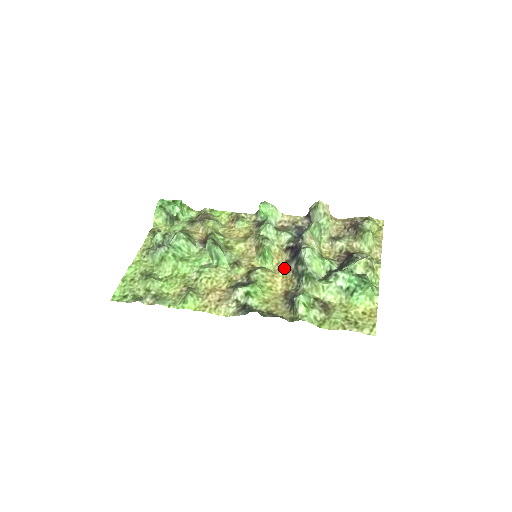
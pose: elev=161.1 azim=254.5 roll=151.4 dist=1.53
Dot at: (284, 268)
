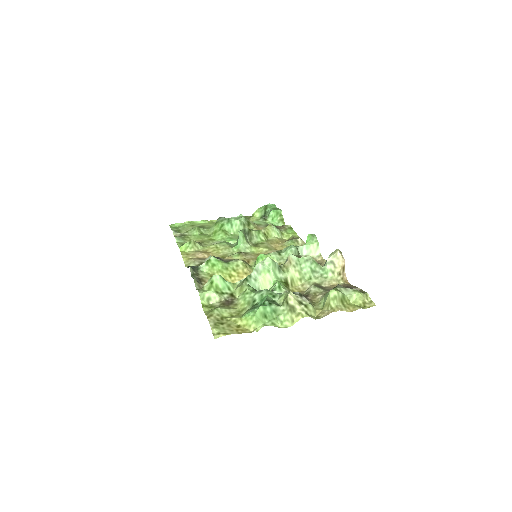
Dot at: occluded
